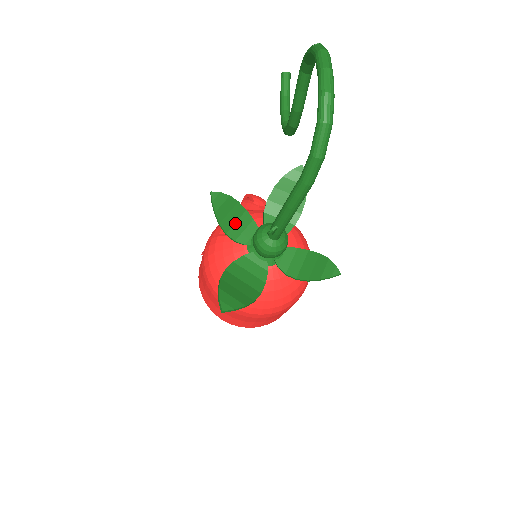
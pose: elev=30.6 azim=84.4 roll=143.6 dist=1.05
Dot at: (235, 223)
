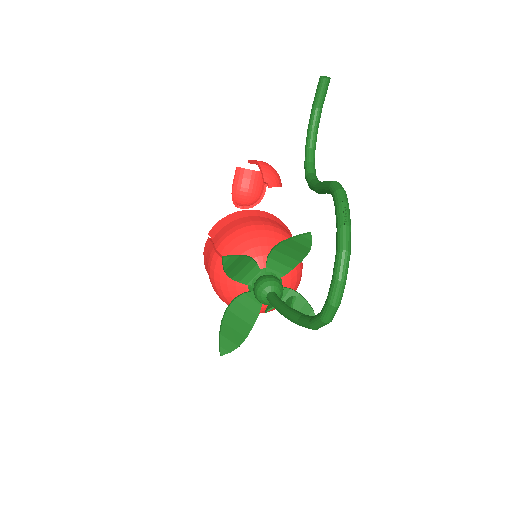
Dot at: (241, 270)
